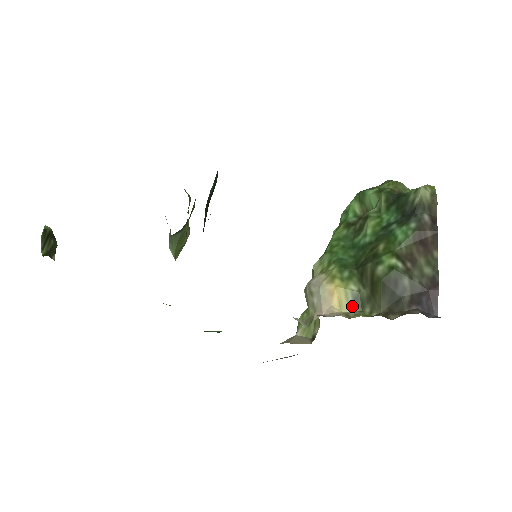
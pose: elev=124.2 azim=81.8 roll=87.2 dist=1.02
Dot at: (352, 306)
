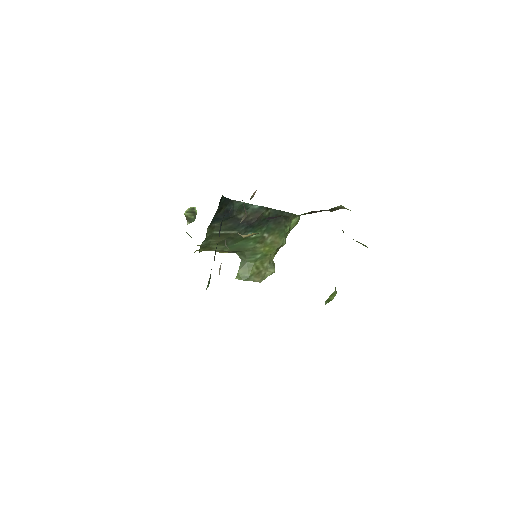
Dot at: occluded
